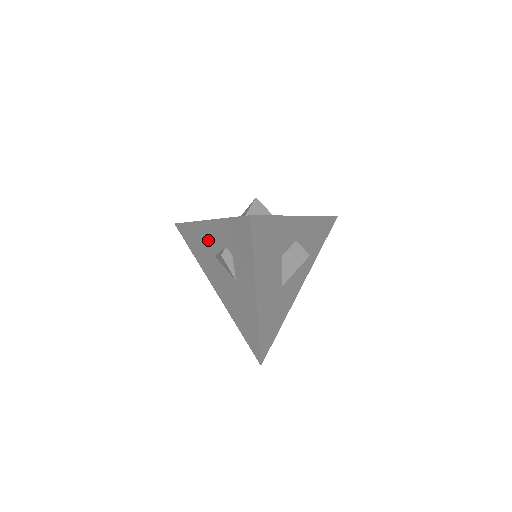
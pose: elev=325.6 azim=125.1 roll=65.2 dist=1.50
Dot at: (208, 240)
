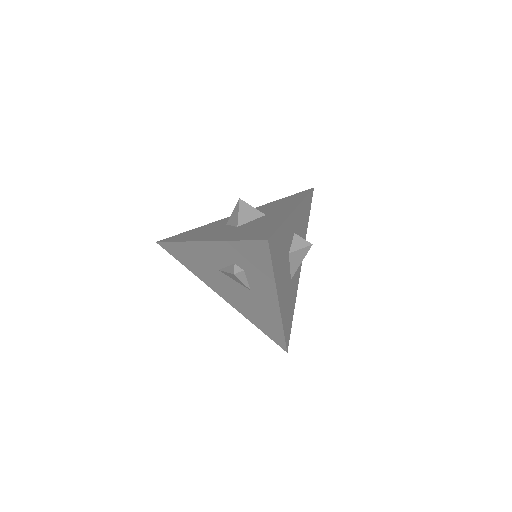
Dot at: (208, 257)
